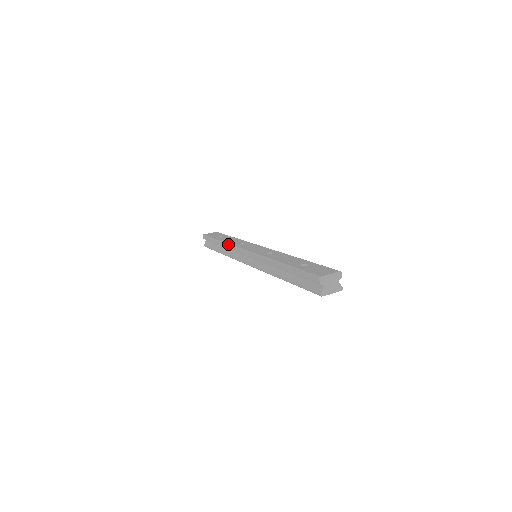
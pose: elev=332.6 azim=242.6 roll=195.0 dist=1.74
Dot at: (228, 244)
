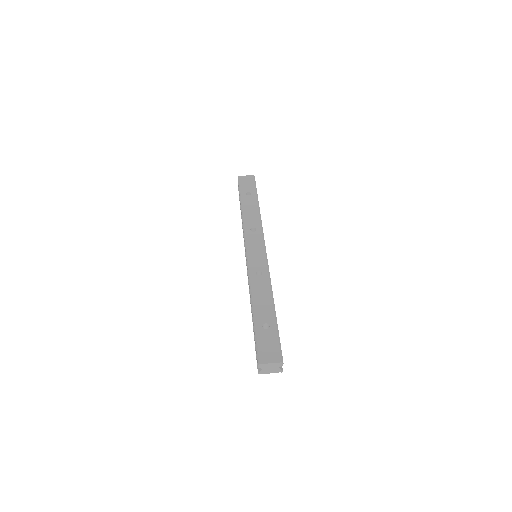
Dot at: (243, 221)
